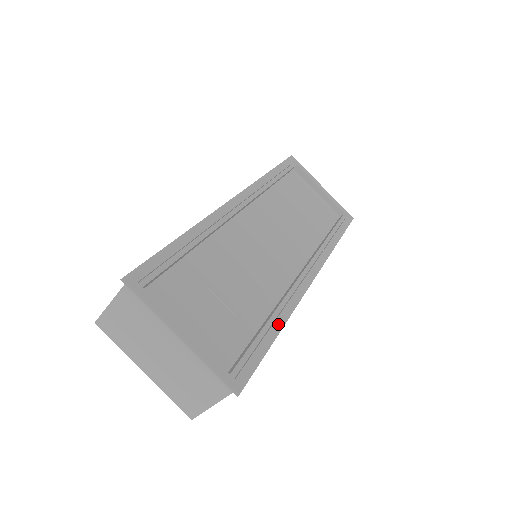
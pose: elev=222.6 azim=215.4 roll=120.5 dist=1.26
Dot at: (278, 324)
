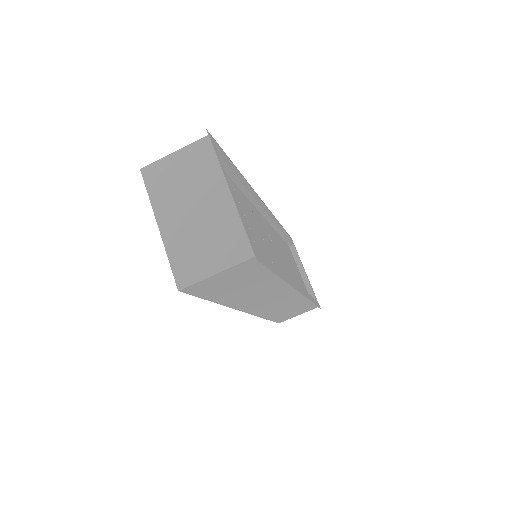
Dot at: (280, 274)
